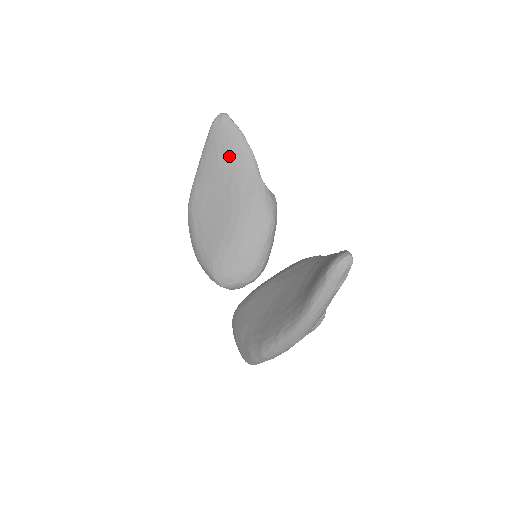
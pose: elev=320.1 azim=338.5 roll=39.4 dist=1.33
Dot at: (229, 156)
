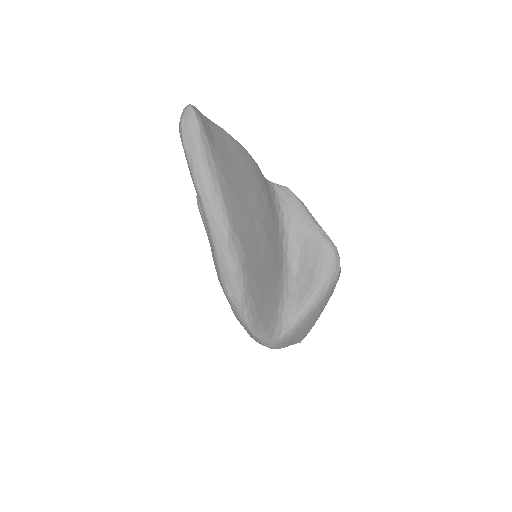
Dot at: occluded
